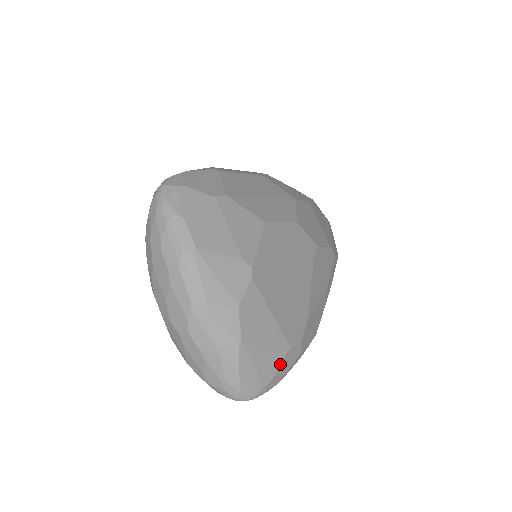
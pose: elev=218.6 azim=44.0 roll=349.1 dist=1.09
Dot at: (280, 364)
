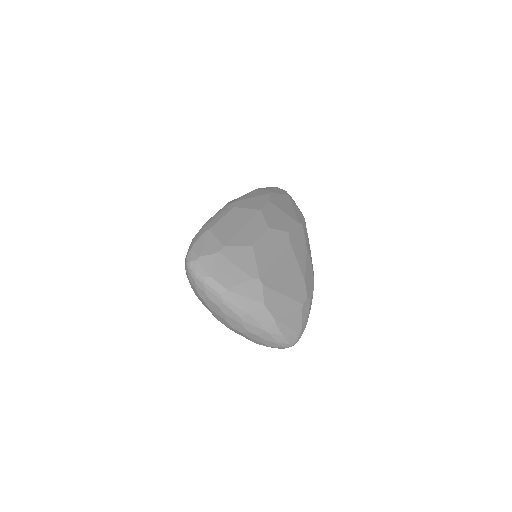
Dot at: (302, 317)
